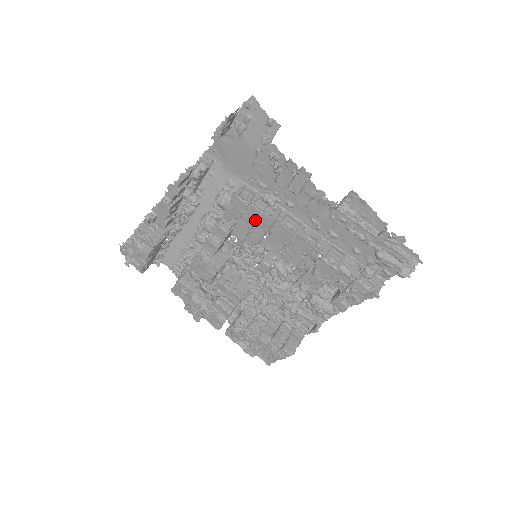
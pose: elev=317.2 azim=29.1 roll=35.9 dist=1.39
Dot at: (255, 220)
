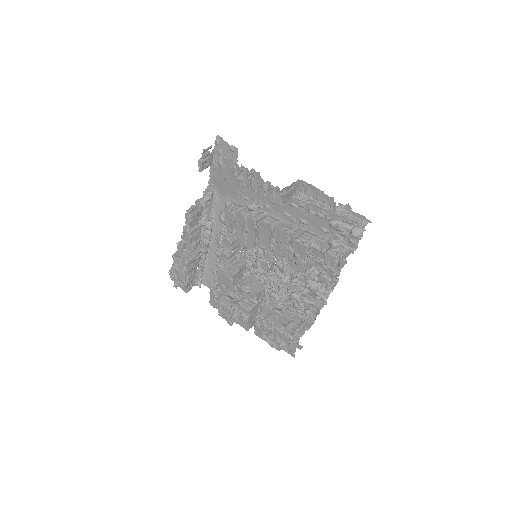
Dot at: (244, 225)
